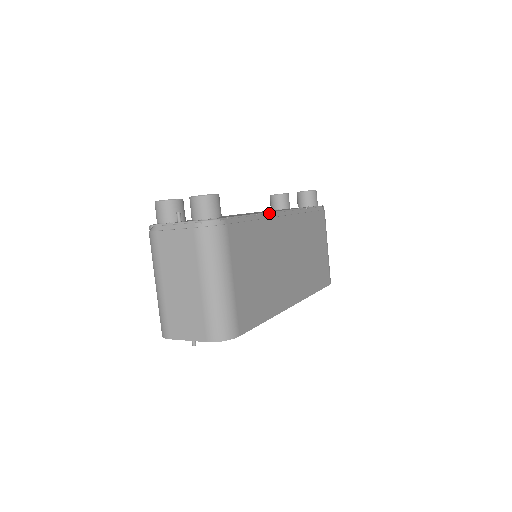
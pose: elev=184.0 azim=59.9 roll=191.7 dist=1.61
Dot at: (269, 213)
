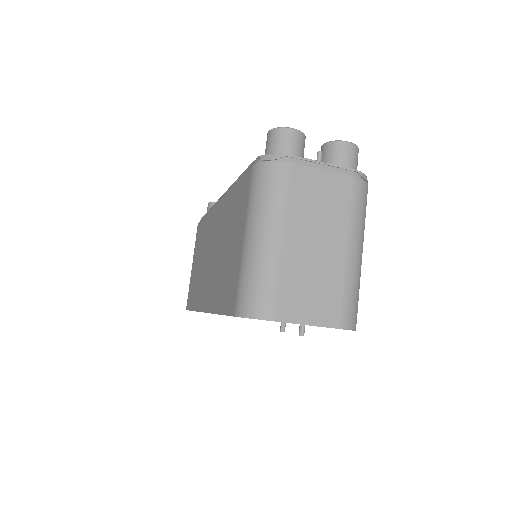
Dot at: occluded
